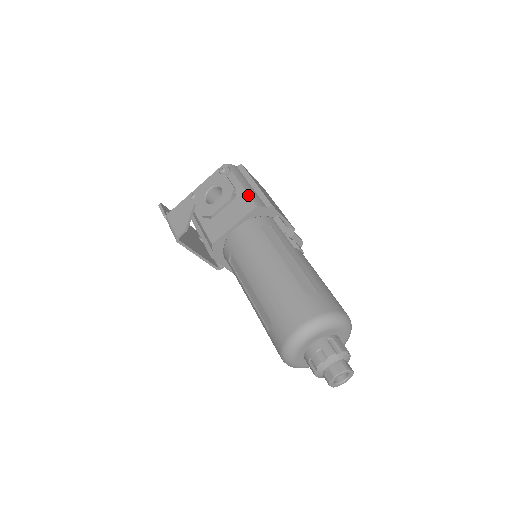
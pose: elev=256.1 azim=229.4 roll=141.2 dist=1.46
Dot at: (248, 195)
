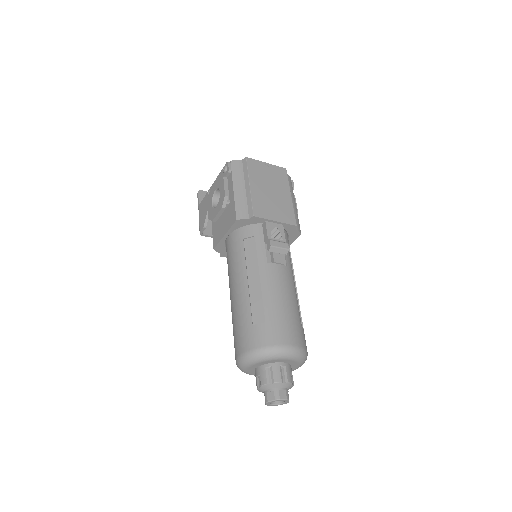
Dot at: (234, 205)
